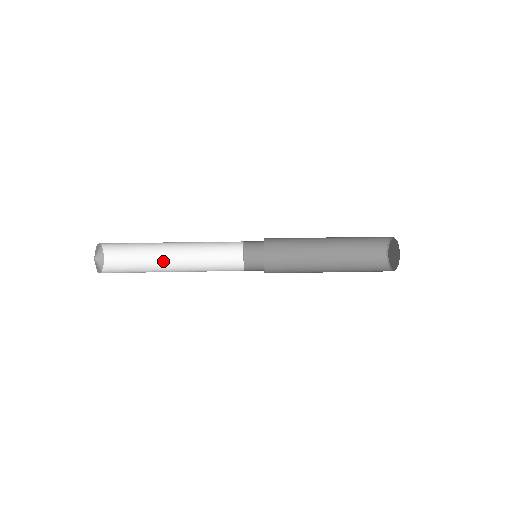
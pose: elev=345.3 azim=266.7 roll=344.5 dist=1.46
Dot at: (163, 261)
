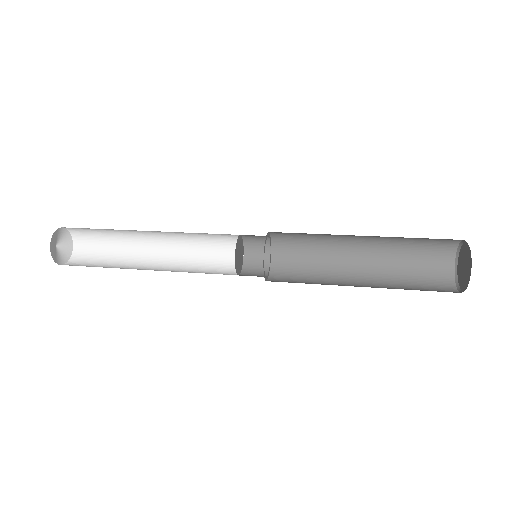
Dot at: (137, 267)
